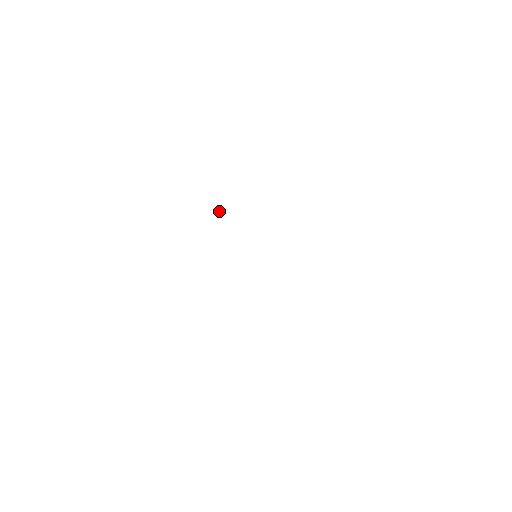
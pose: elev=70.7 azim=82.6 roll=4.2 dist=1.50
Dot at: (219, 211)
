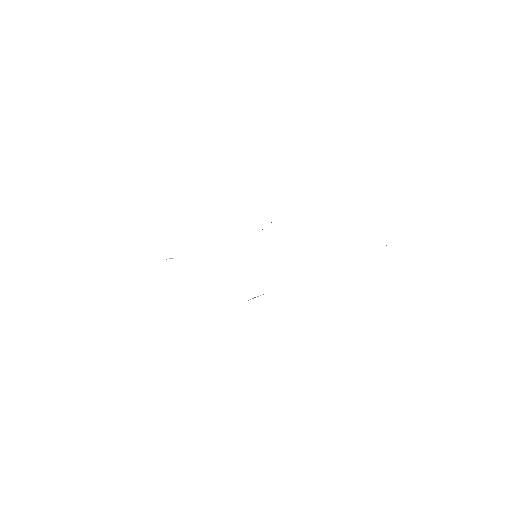
Dot at: occluded
